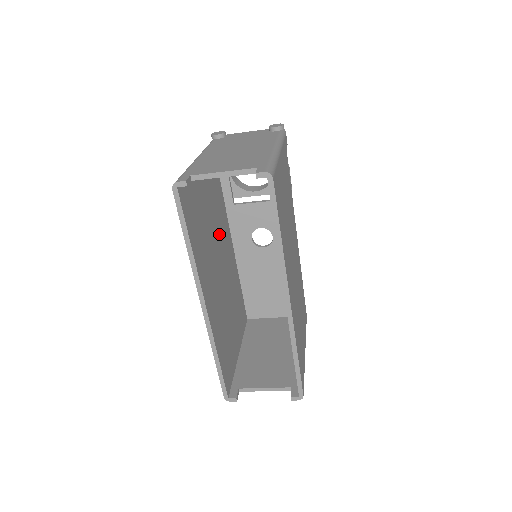
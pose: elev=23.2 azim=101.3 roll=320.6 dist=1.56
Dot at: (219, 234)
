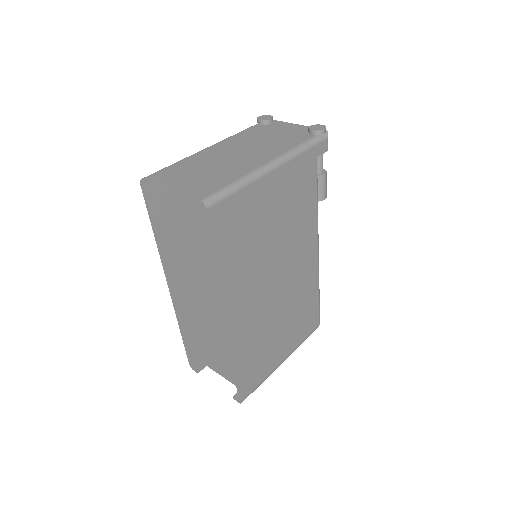
Dot at: occluded
